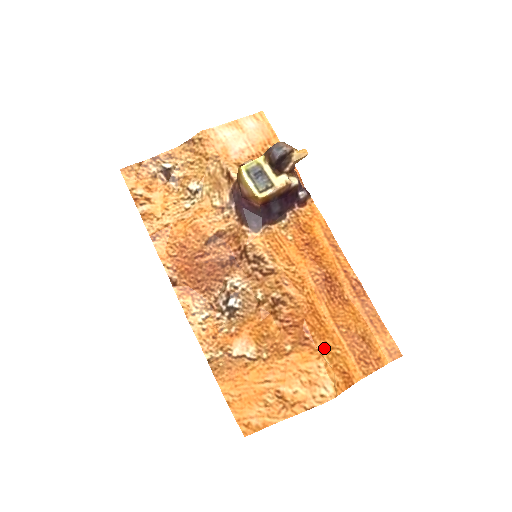
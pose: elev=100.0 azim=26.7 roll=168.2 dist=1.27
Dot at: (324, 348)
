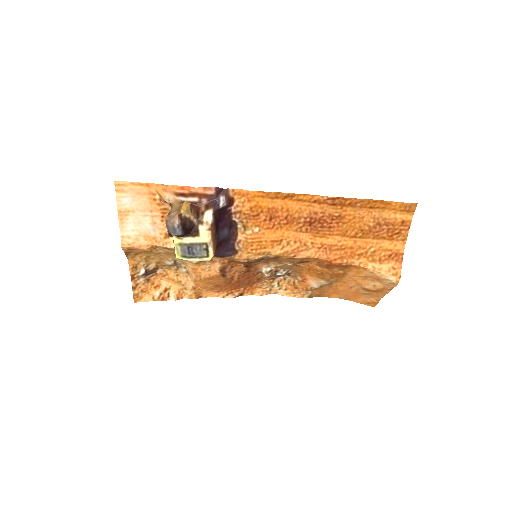
Dot at: (361, 259)
